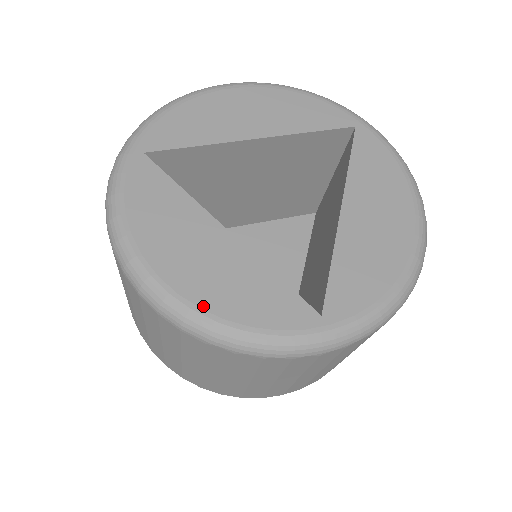
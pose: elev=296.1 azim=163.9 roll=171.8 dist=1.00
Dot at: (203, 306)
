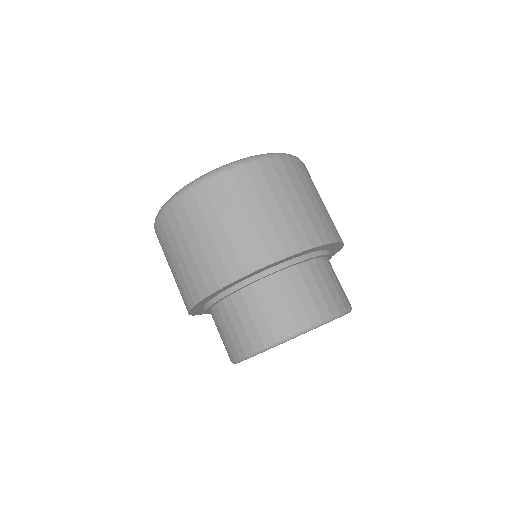
Dot at: occluded
